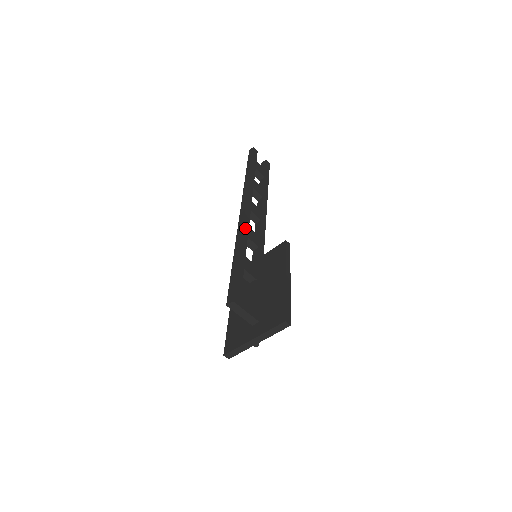
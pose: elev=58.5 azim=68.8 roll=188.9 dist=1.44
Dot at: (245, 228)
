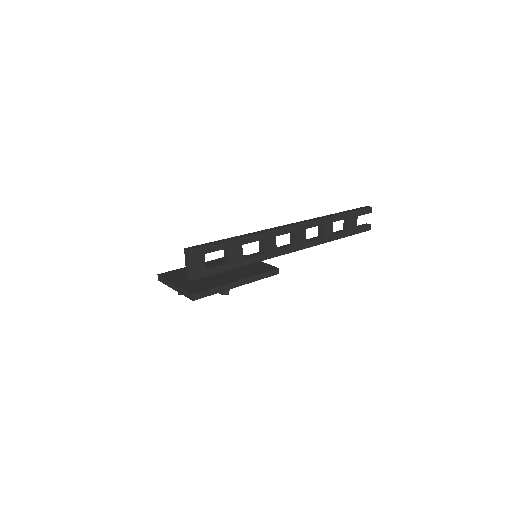
Dot at: (271, 233)
